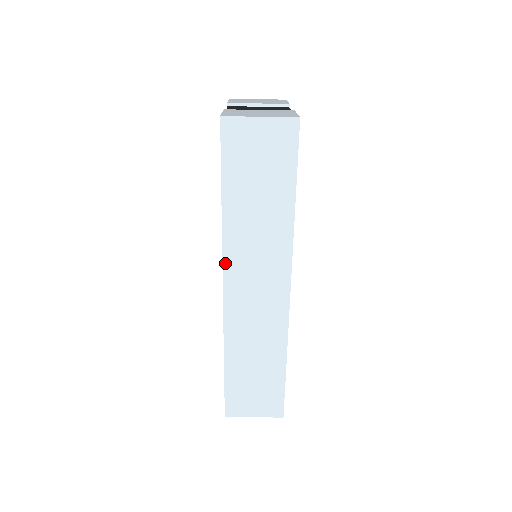
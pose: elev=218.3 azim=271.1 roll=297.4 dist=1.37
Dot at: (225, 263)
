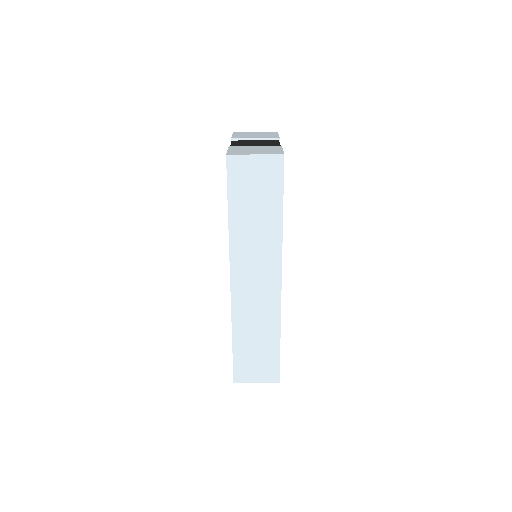
Dot at: (231, 262)
